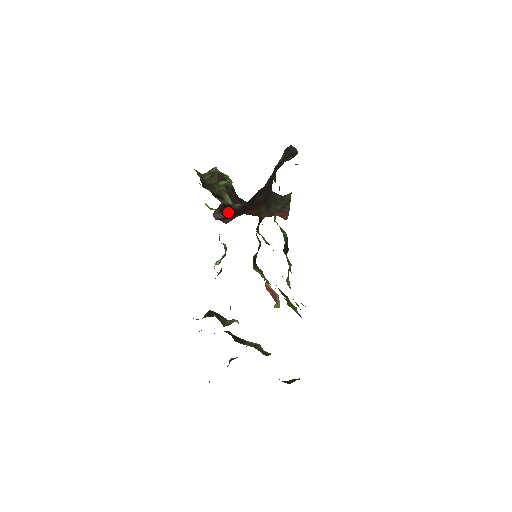
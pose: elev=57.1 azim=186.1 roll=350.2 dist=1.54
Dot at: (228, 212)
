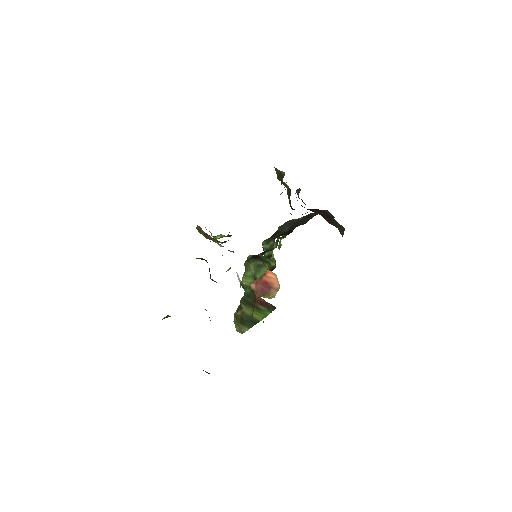
Dot at: occluded
